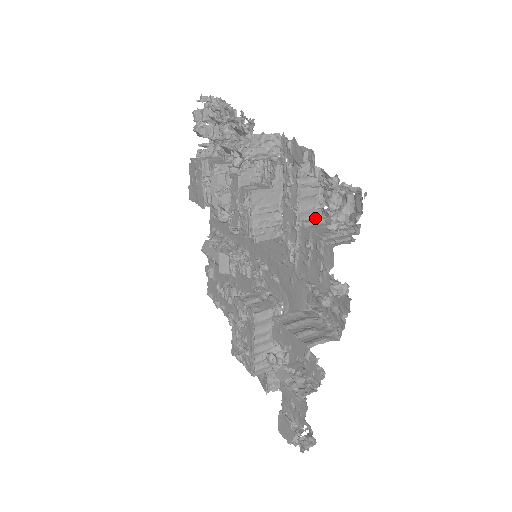
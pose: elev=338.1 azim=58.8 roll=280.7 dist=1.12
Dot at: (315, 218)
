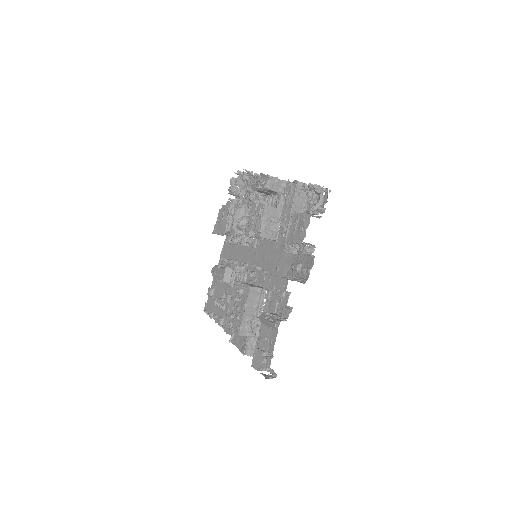
Dot at: occluded
